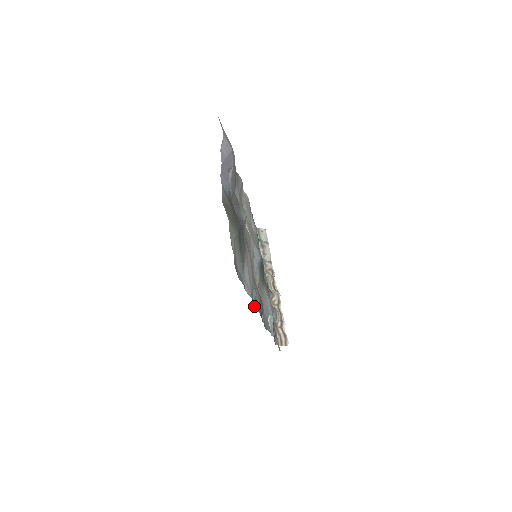
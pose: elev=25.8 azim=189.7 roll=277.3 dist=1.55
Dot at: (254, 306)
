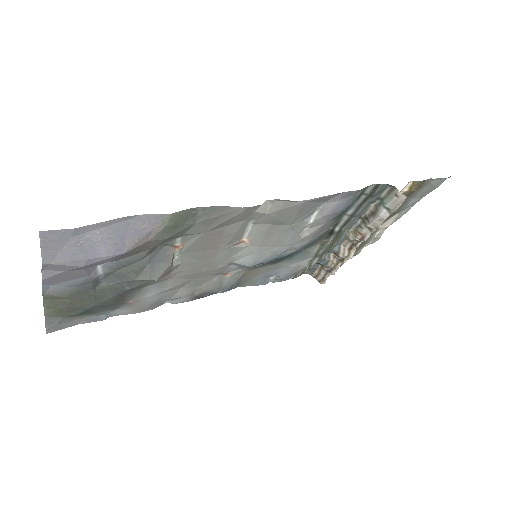
Dot at: (170, 302)
